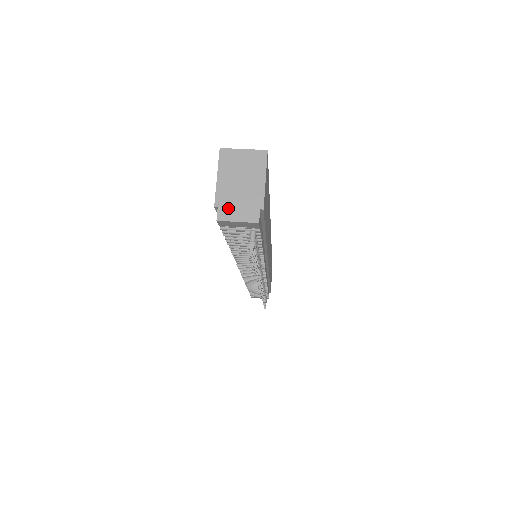
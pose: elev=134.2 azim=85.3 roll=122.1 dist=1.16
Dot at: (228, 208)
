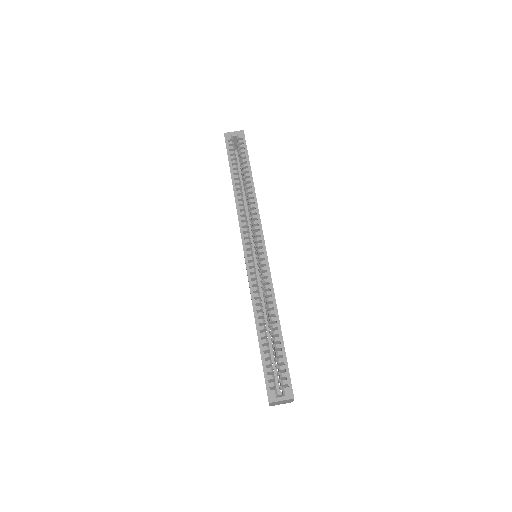
Dot at: occluded
